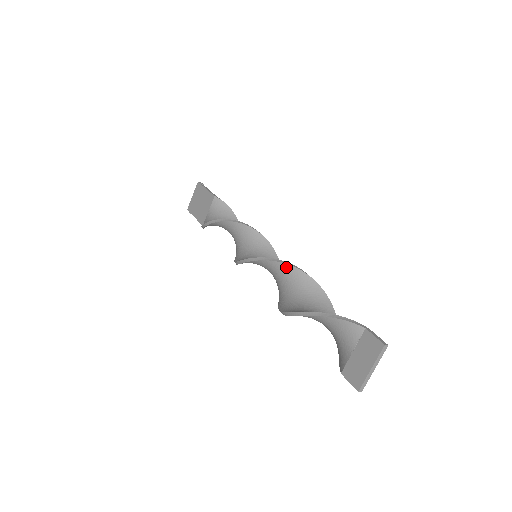
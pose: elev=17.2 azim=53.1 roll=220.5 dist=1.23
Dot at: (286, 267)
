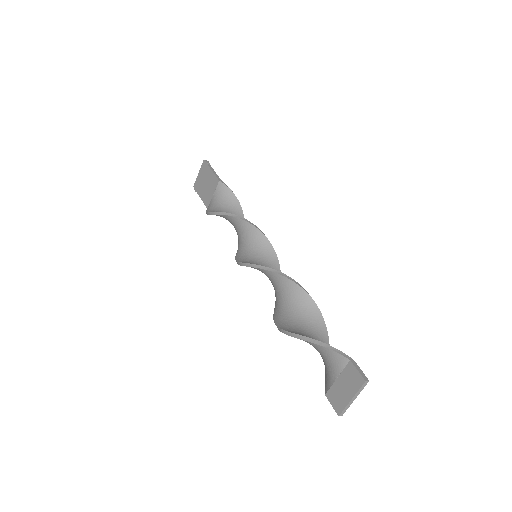
Dot at: (282, 279)
